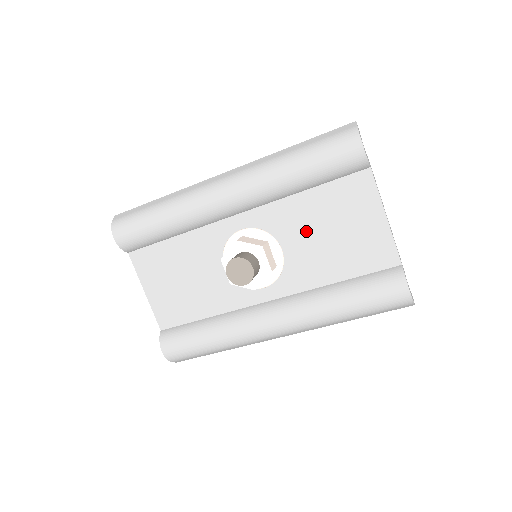
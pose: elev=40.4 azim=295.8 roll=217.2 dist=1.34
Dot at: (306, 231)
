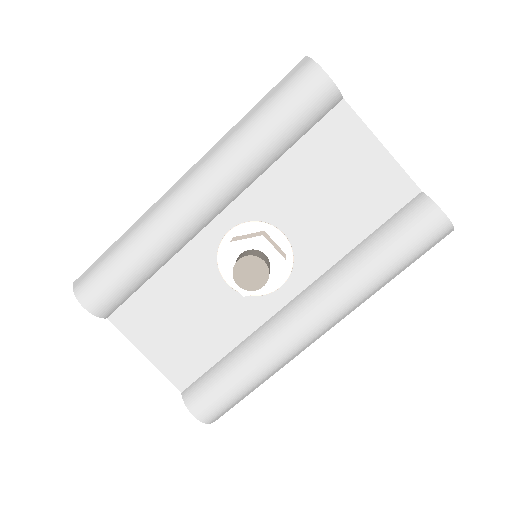
Dot at: (302, 201)
